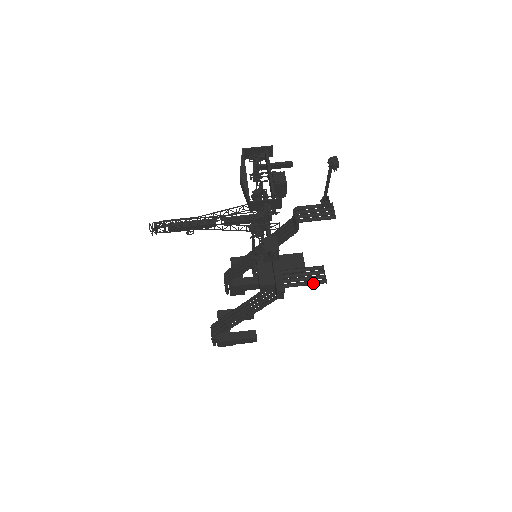
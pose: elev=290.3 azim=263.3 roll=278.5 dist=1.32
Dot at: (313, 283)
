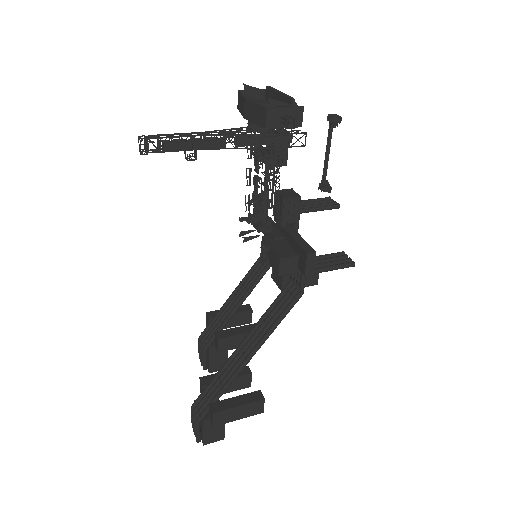
Dot at: (339, 266)
